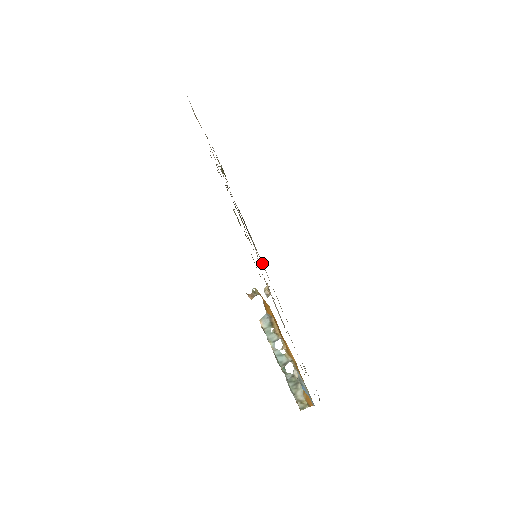
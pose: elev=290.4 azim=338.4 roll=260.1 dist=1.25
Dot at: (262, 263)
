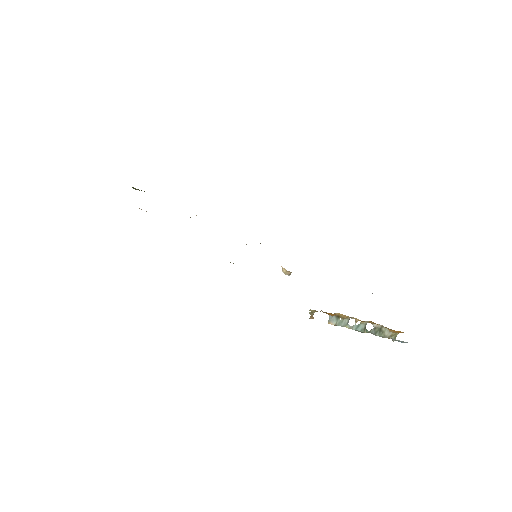
Dot at: occluded
